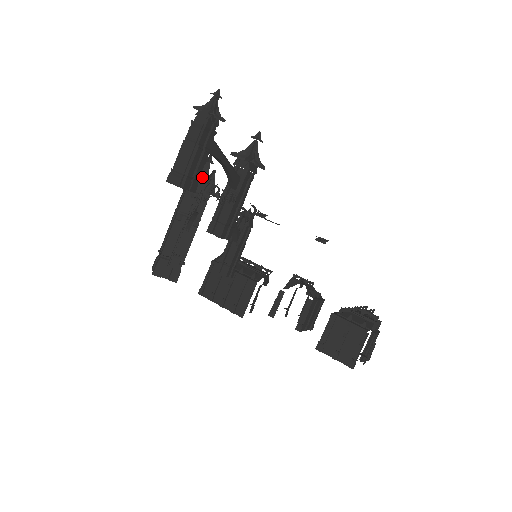
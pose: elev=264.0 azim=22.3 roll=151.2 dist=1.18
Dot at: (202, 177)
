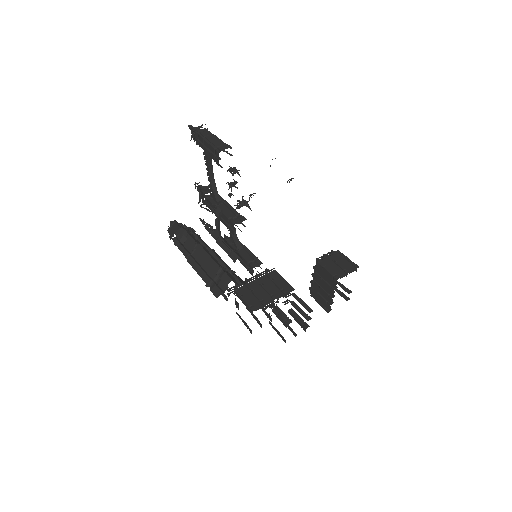
Dot at: occluded
